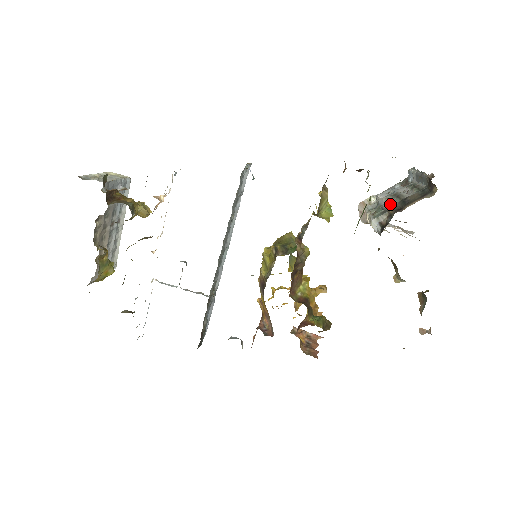
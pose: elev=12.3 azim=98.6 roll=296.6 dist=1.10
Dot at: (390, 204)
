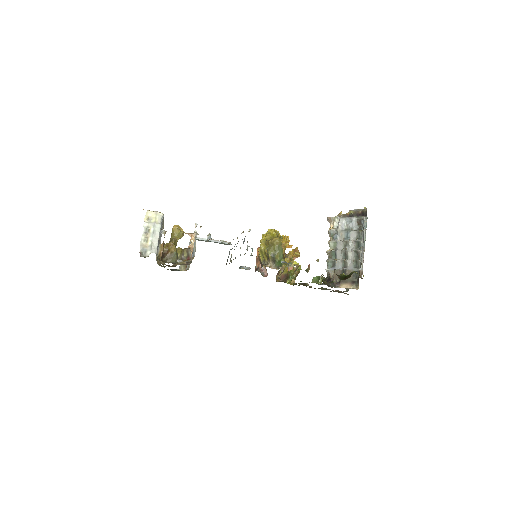
Dot at: (338, 261)
